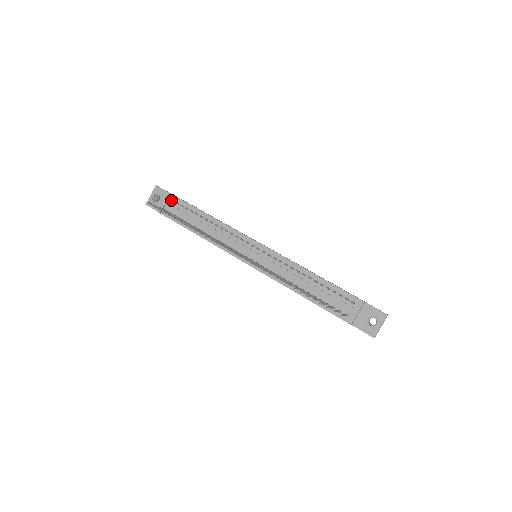
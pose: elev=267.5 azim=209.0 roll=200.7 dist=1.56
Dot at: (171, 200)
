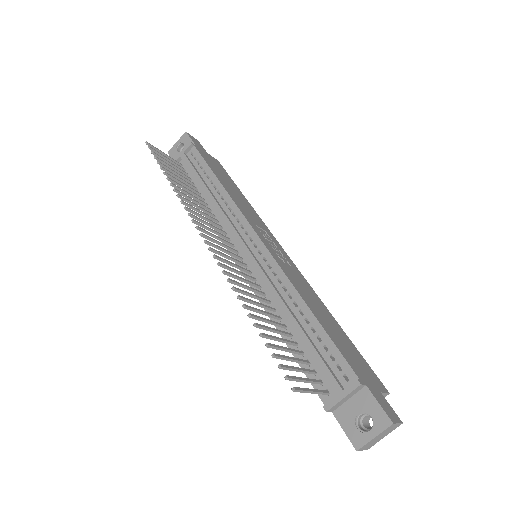
Dot at: (191, 153)
